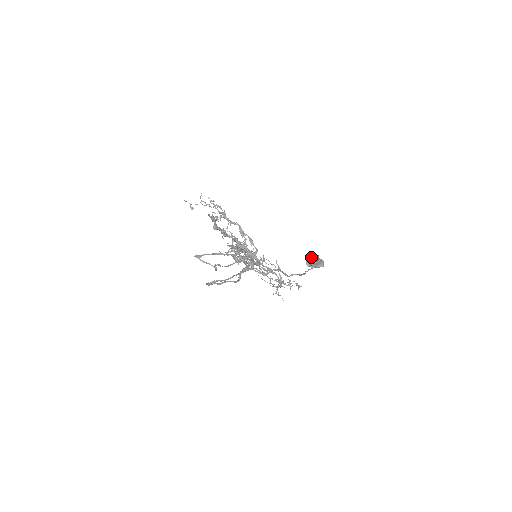
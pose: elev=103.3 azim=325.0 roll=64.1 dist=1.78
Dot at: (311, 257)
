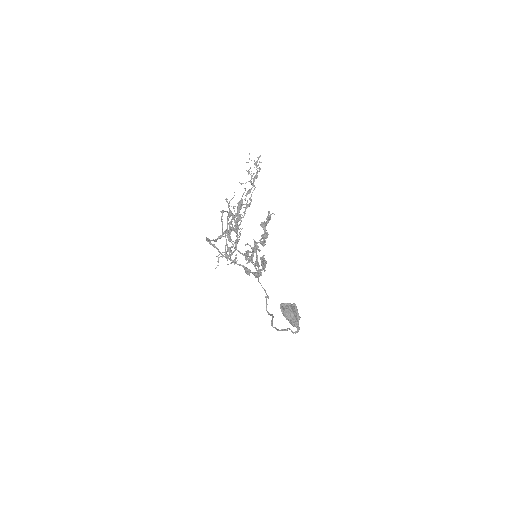
Dot at: (291, 304)
